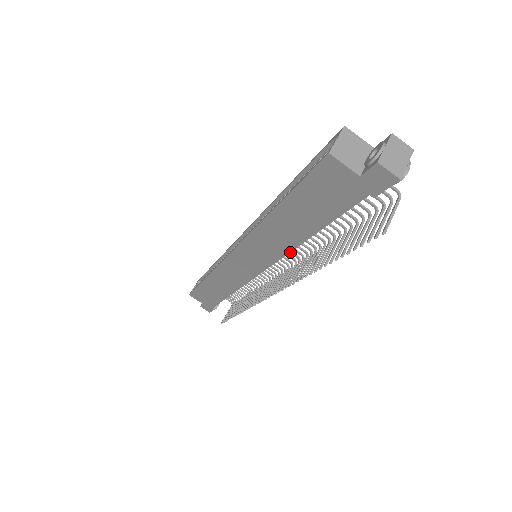
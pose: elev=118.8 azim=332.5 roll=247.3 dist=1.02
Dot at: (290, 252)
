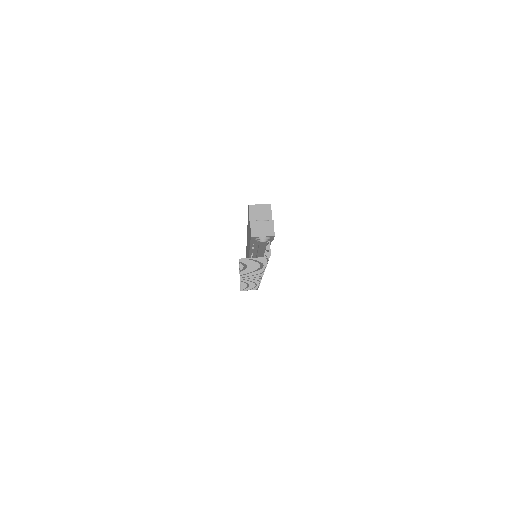
Dot at: occluded
